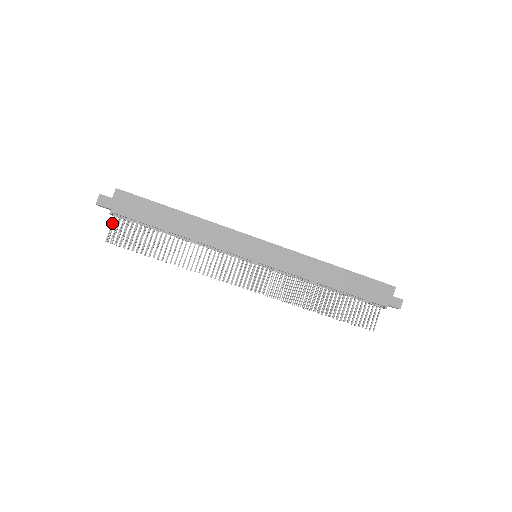
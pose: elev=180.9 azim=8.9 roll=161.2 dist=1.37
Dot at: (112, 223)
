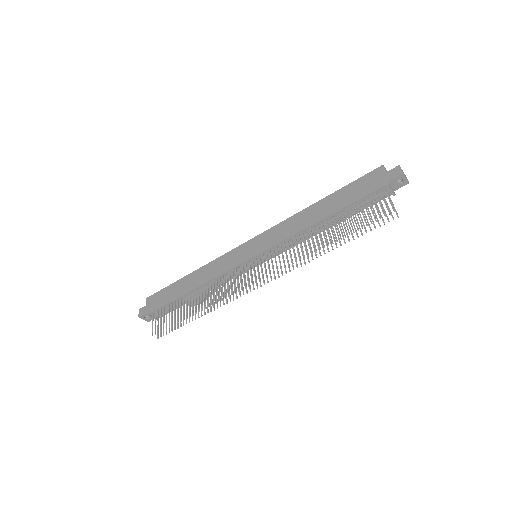
Dot at: (152, 321)
